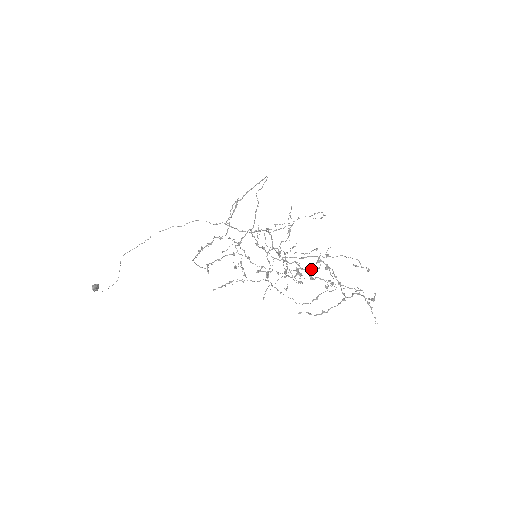
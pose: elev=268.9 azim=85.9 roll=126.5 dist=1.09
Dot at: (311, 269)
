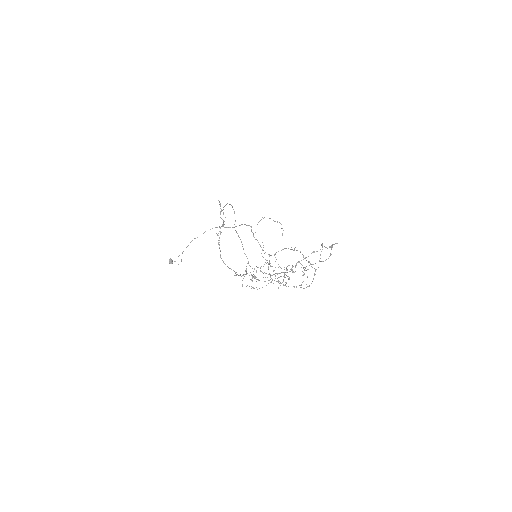
Dot at: occluded
